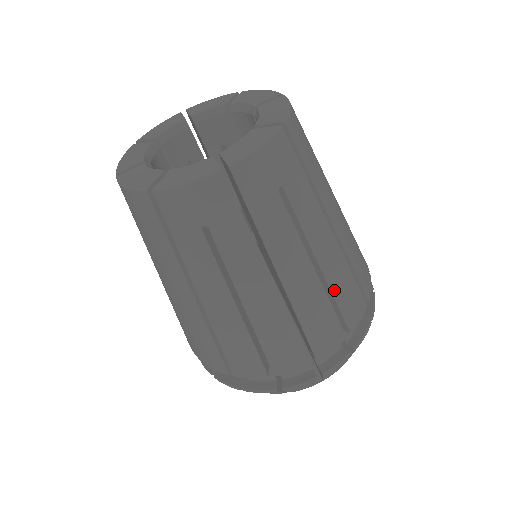
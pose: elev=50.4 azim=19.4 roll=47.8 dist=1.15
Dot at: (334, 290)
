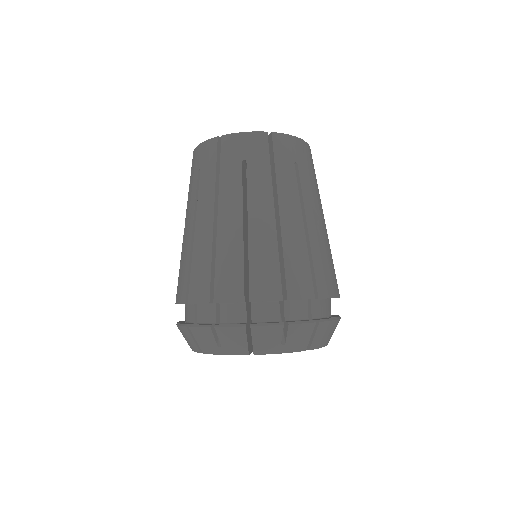
Dot at: (313, 253)
